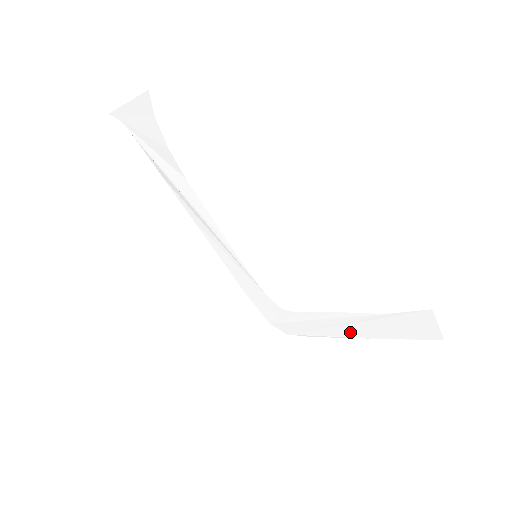
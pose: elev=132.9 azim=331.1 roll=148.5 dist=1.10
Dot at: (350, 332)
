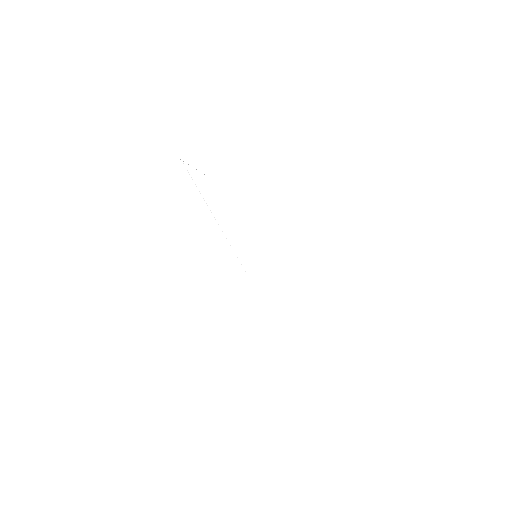
Dot at: (313, 310)
